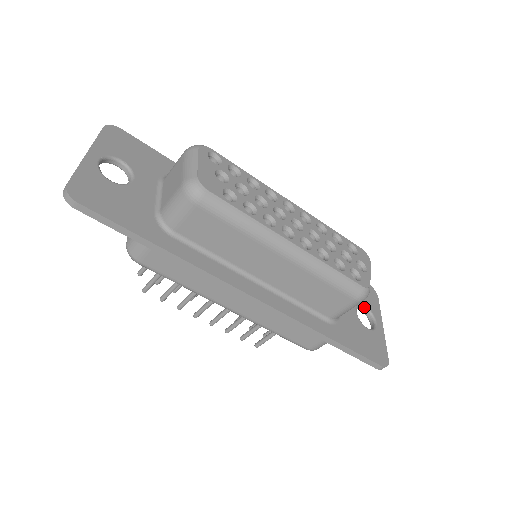
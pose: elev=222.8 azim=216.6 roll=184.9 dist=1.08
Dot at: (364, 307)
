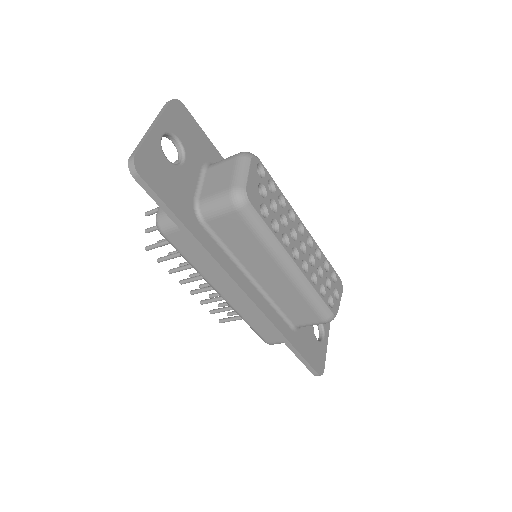
Dot at: occluded
